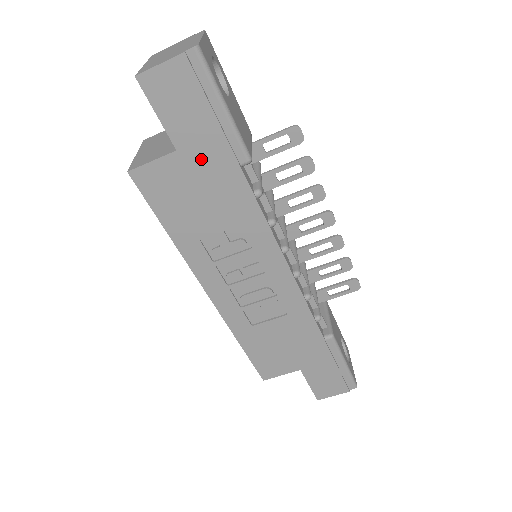
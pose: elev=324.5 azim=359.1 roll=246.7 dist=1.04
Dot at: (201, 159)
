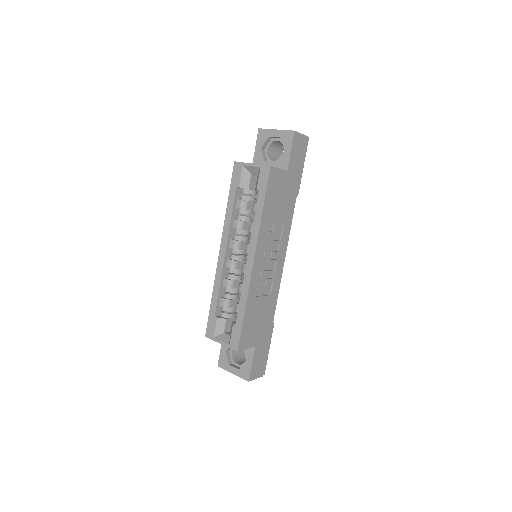
Dot at: (290, 181)
